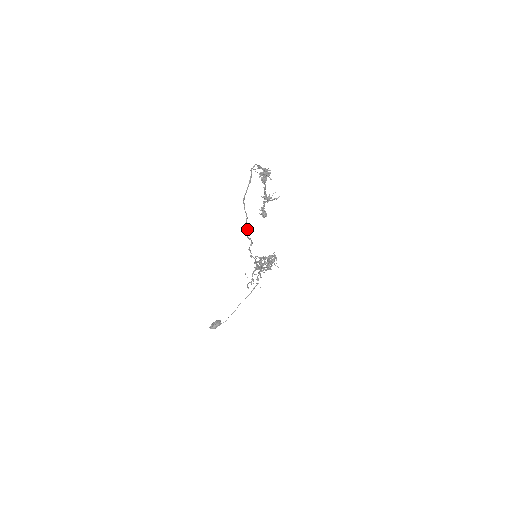
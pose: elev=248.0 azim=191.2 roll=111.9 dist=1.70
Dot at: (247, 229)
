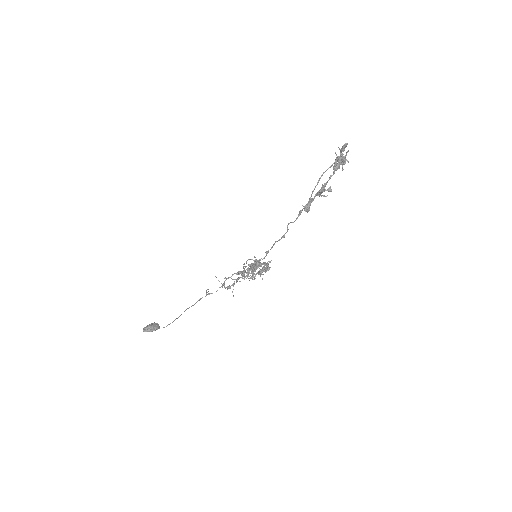
Dot at: (300, 214)
